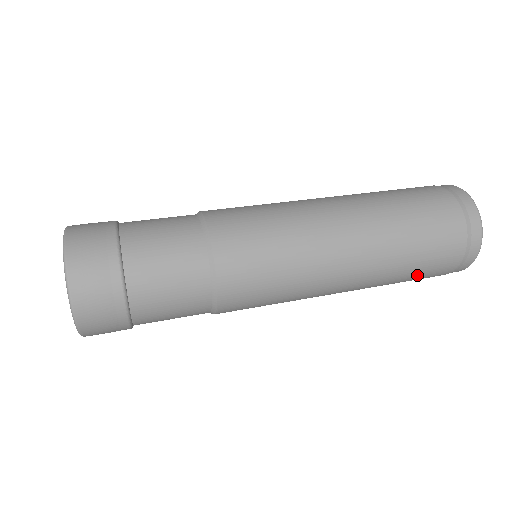
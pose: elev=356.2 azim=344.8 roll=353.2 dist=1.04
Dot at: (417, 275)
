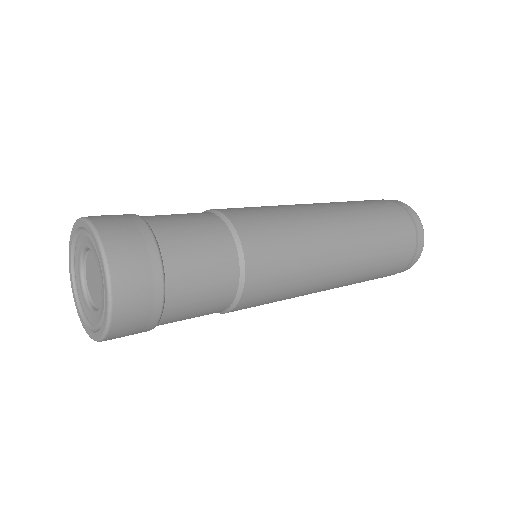
Dot at: (377, 277)
